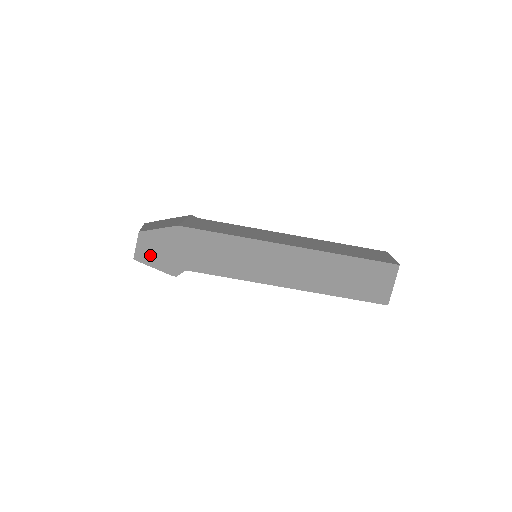
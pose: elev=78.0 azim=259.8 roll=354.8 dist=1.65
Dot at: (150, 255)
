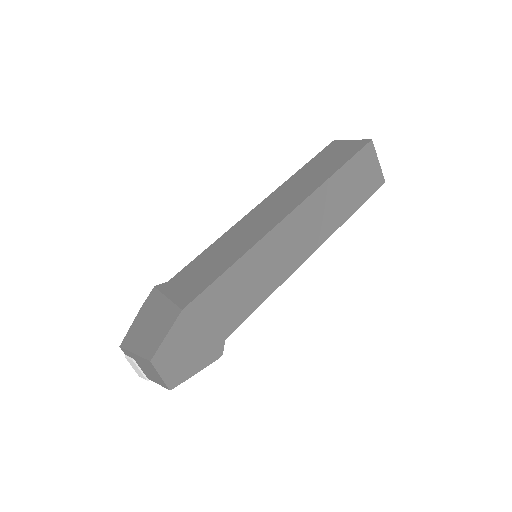
Dot at: (182, 367)
